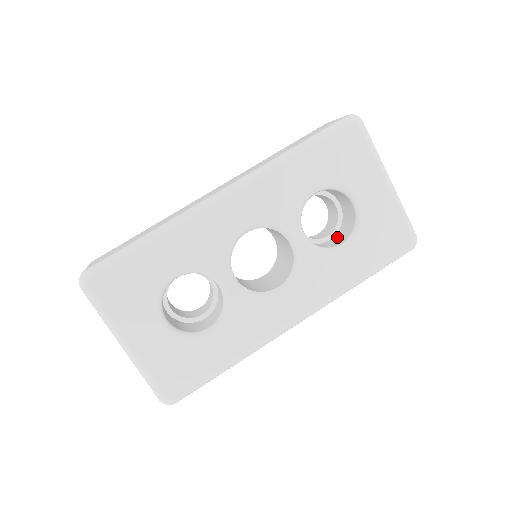
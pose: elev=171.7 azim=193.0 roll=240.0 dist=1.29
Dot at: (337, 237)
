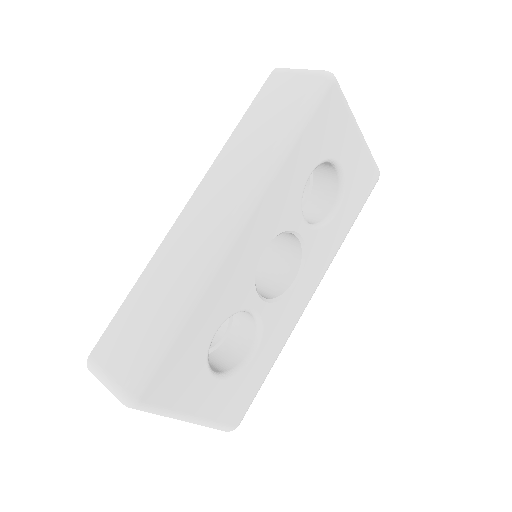
Dot at: (316, 199)
